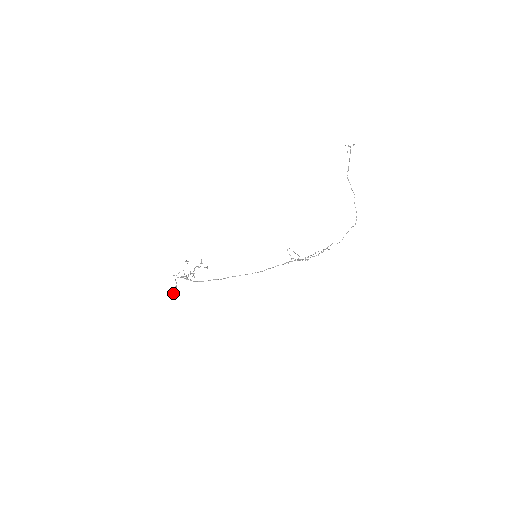
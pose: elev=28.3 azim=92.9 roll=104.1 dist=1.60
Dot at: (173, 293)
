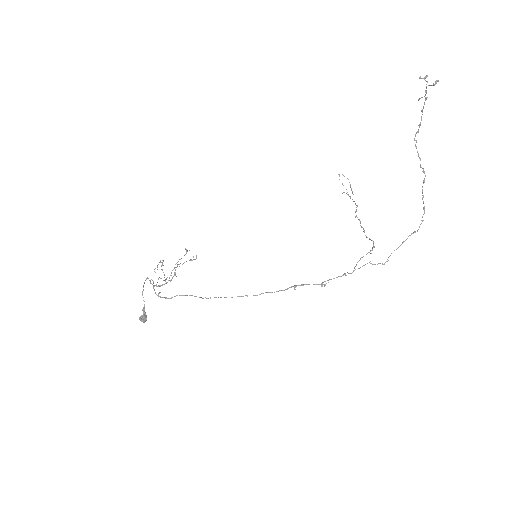
Dot at: (140, 320)
